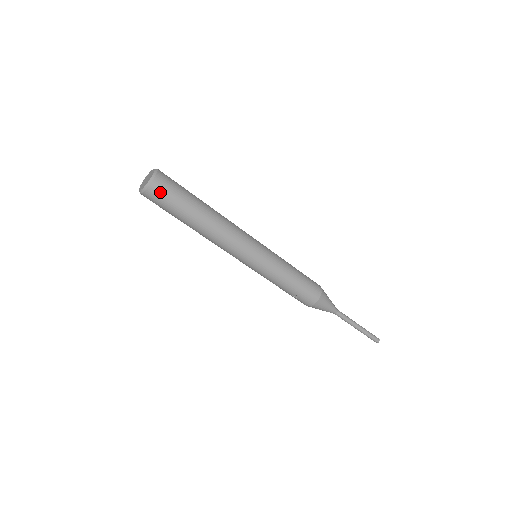
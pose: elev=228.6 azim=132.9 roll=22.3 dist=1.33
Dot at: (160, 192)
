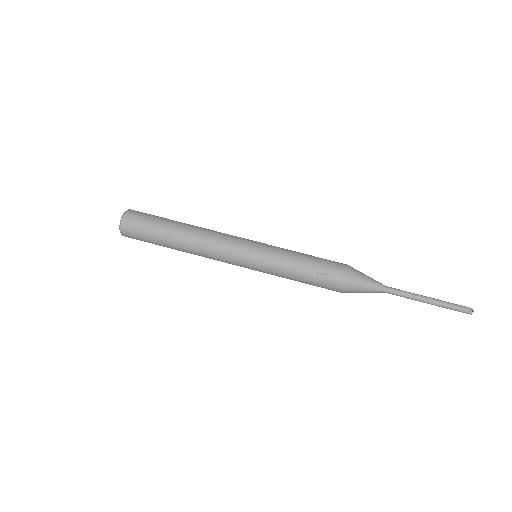
Dot at: (137, 214)
